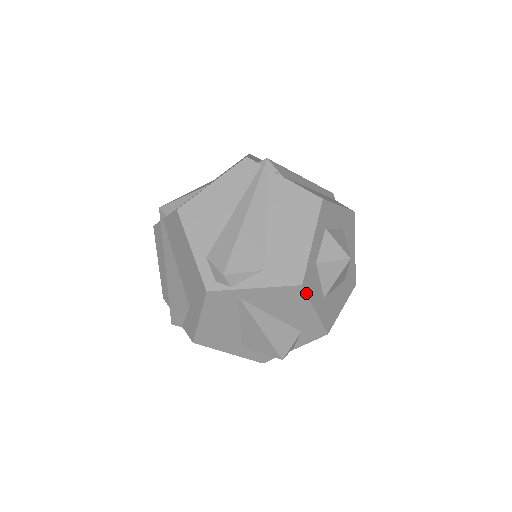
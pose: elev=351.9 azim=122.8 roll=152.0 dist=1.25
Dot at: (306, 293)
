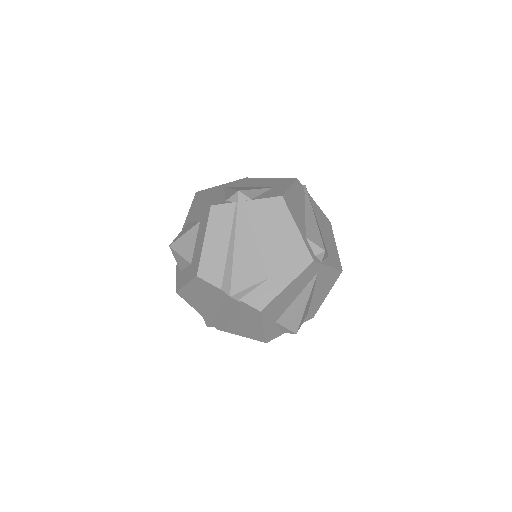
Dot at: occluded
